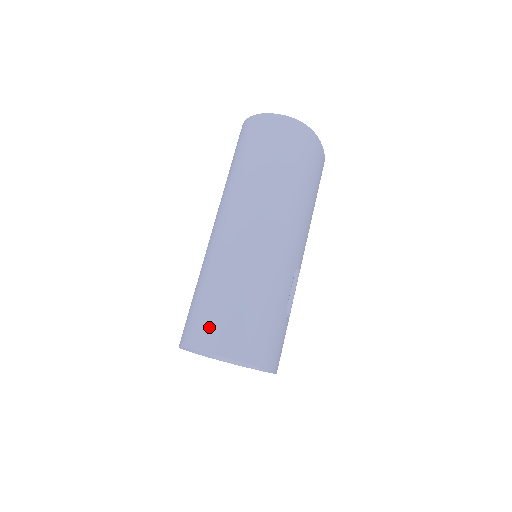
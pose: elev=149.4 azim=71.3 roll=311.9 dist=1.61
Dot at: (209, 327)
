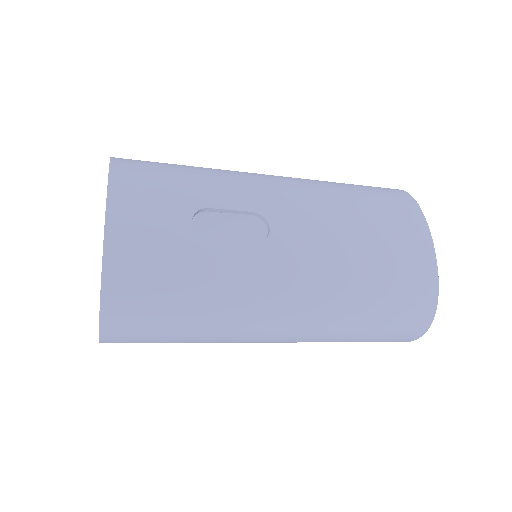
Dot at: occluded
